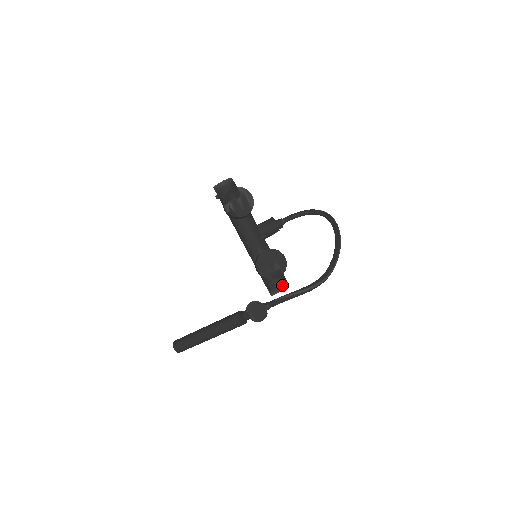
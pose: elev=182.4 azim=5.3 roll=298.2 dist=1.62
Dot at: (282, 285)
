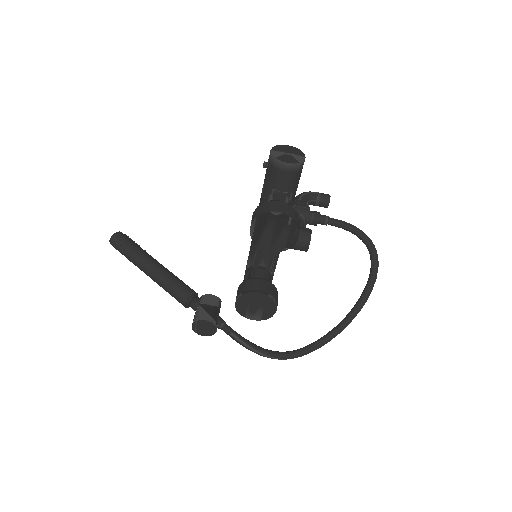
Dot at: occluded
